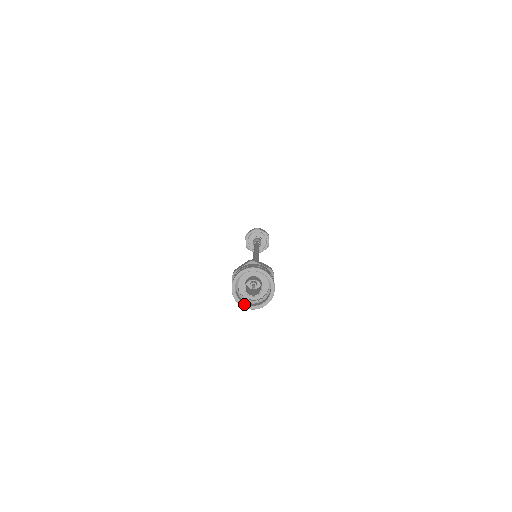
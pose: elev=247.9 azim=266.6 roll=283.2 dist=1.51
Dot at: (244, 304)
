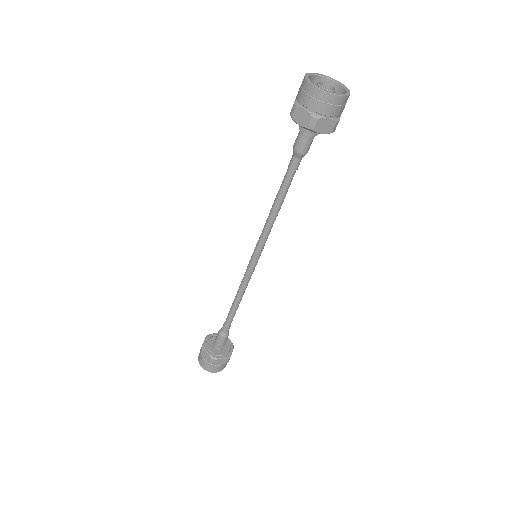
Dot at: (315, 85)
